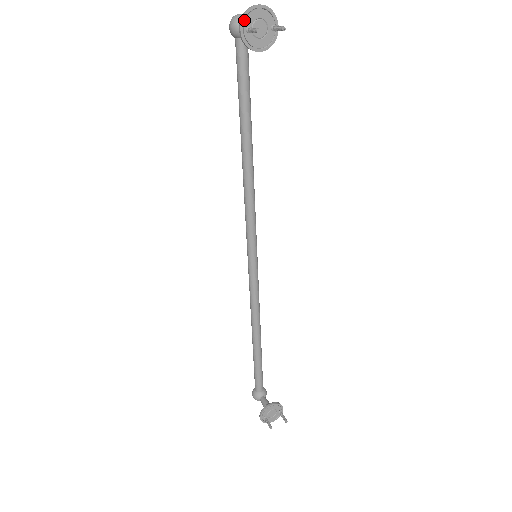
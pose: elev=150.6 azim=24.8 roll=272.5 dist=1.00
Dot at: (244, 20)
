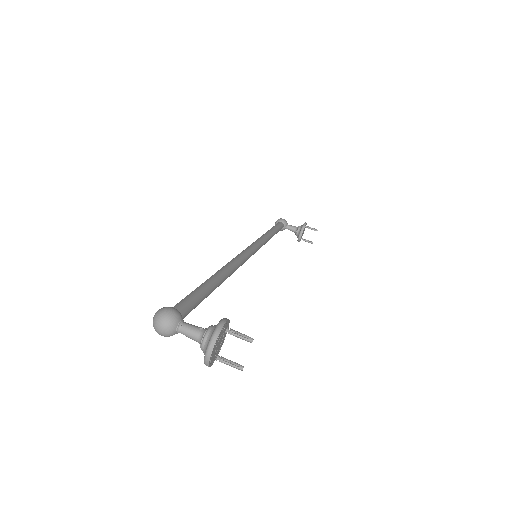
Dot at: (210, 364)
